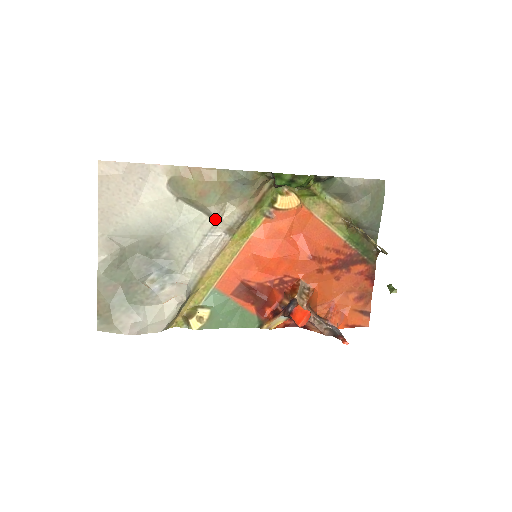
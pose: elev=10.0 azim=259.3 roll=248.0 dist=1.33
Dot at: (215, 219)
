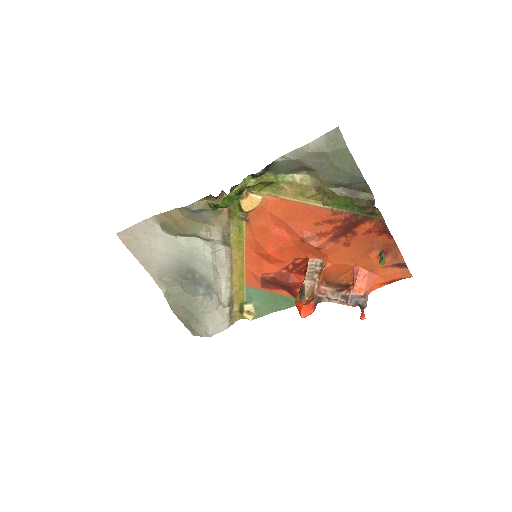
Dot at: (208, 240)
